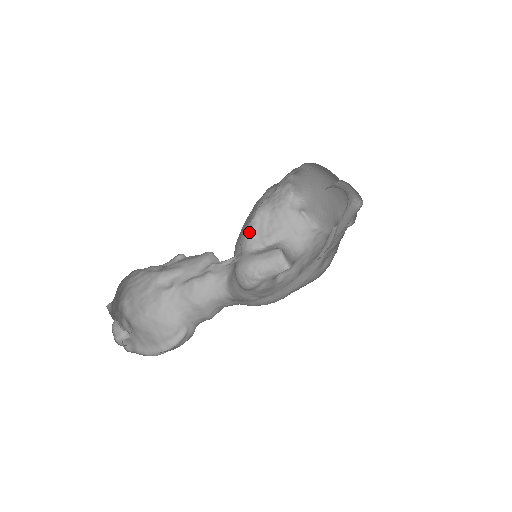
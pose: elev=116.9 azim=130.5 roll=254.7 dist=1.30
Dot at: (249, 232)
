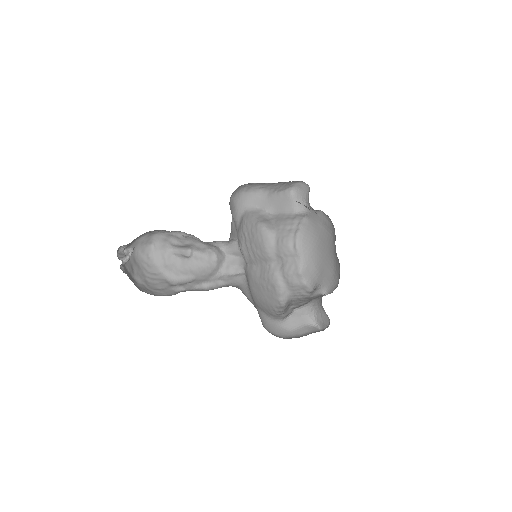
Dot at: (277, 313)
